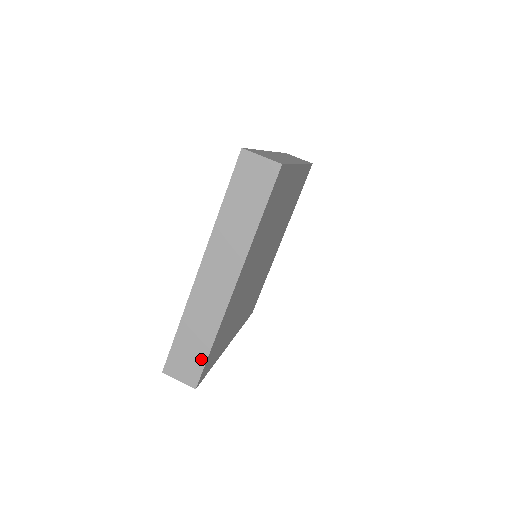
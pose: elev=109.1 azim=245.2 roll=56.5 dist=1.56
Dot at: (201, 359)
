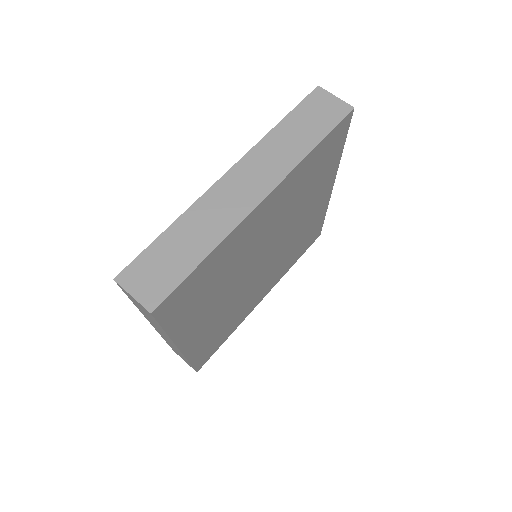
Dot at: (179, 274)
